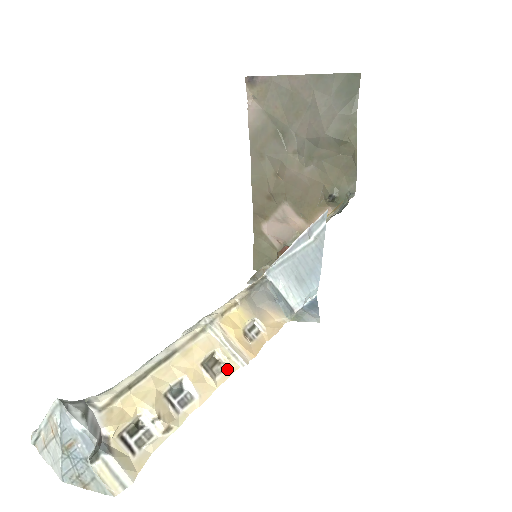
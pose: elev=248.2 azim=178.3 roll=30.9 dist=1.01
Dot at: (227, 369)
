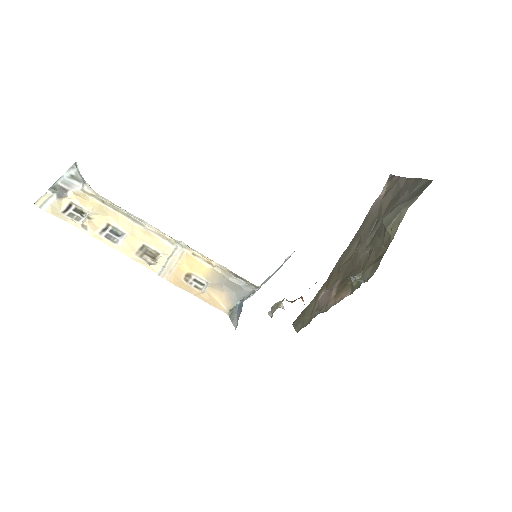
Dot at: (150, 265)
